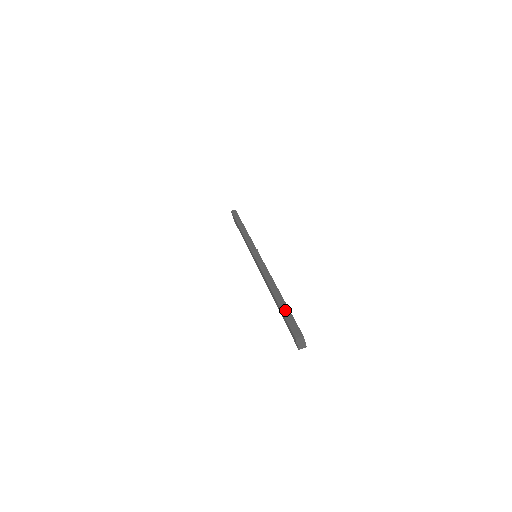
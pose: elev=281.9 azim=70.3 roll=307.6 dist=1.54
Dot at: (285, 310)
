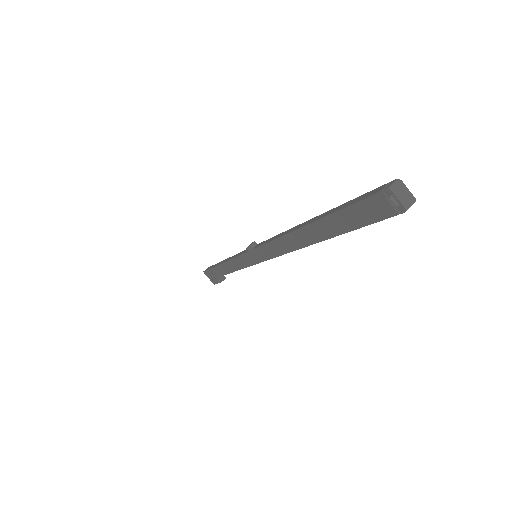
Dot at: (338, 208)
